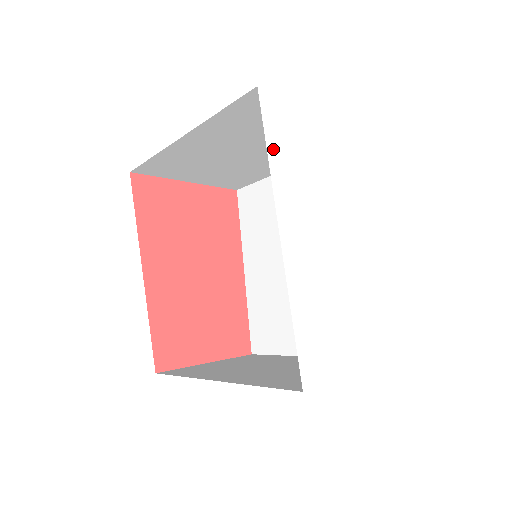
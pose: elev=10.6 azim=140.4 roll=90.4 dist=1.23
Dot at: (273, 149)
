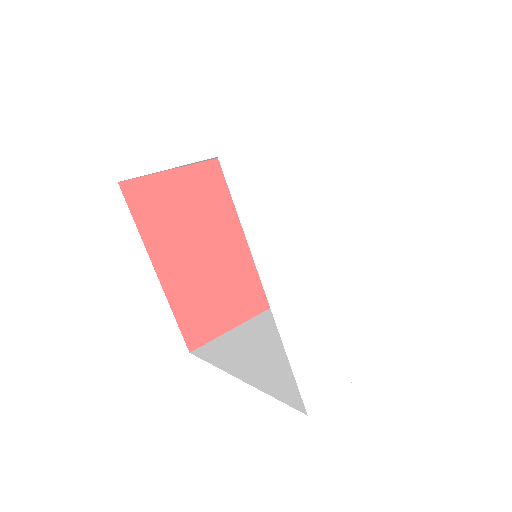
Dot at: (246, 216)
